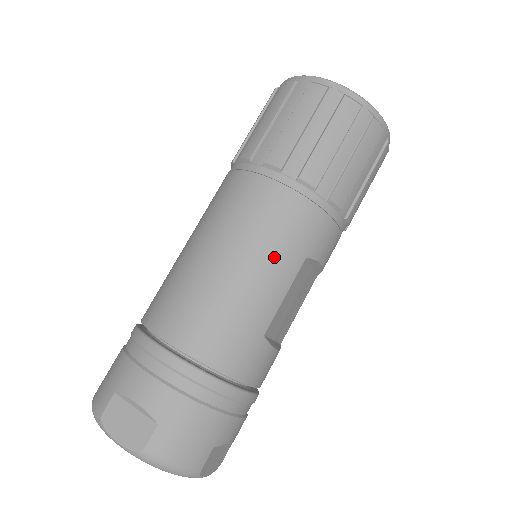
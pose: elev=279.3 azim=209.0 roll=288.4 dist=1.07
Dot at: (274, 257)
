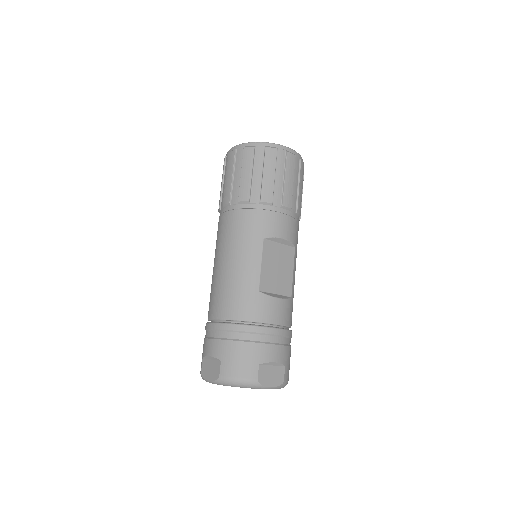
Dot at: (243, 248)
